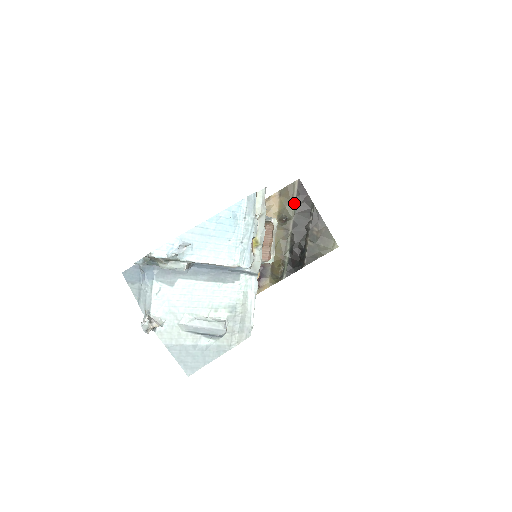
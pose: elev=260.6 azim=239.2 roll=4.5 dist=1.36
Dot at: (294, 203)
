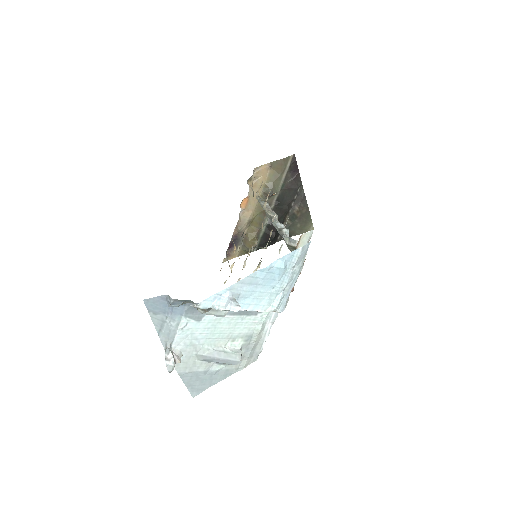
Dot at: (283, 179)
